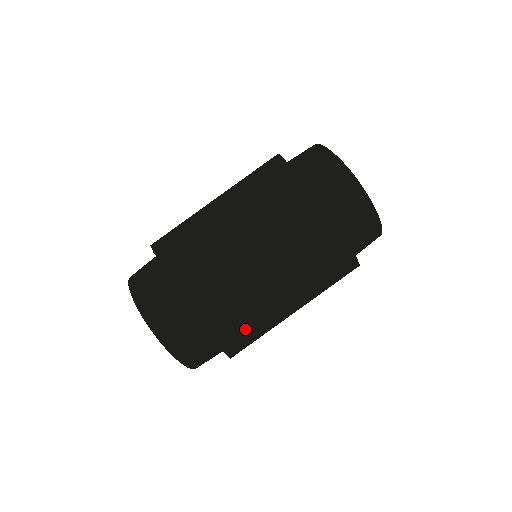
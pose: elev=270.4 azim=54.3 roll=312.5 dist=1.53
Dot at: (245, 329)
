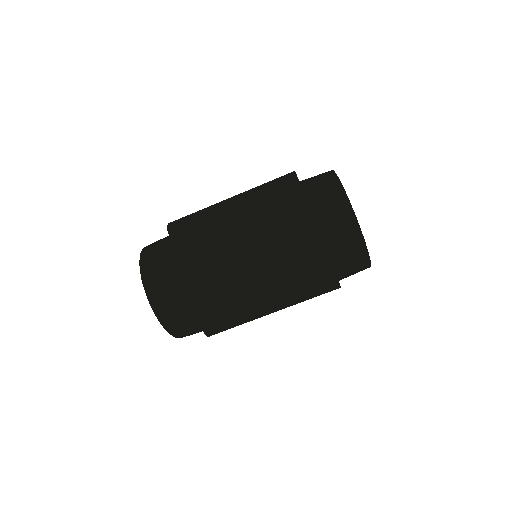
Dot at: (225, 315)
